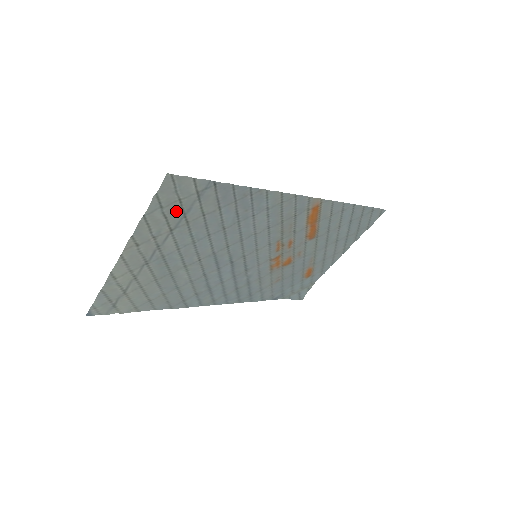
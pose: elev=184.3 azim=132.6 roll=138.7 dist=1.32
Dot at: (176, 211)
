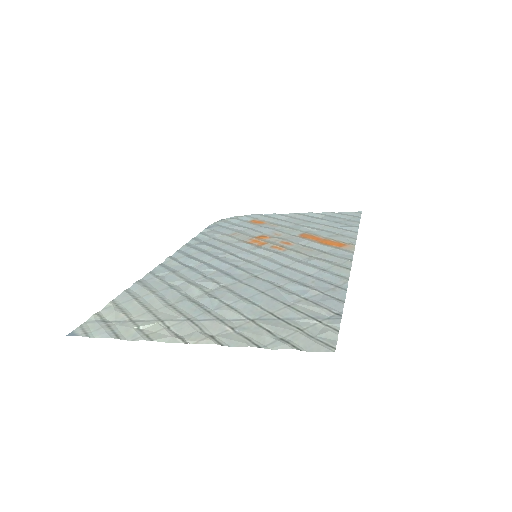
Dot at: (282, 326)
